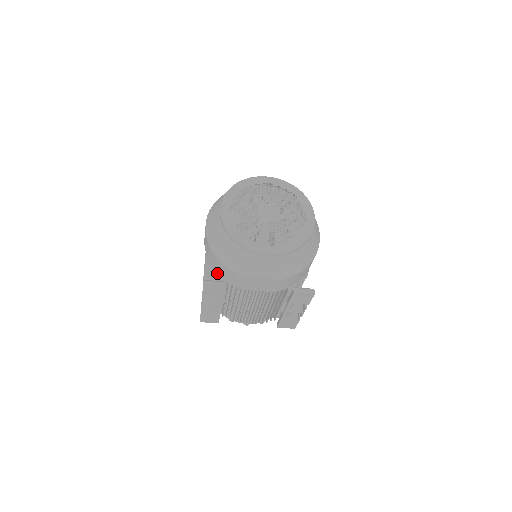
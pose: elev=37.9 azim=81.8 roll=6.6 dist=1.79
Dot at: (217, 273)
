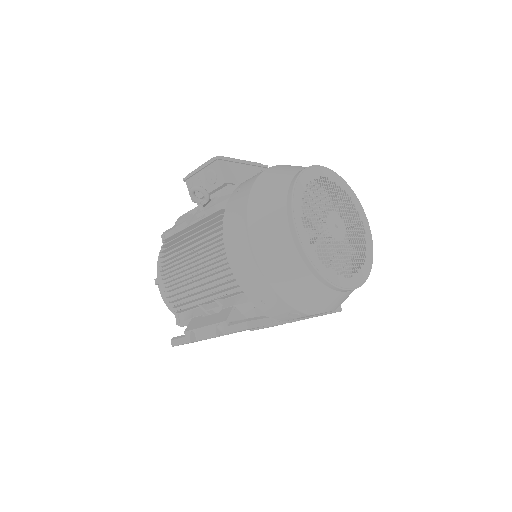
Dot at: (250, 302)
